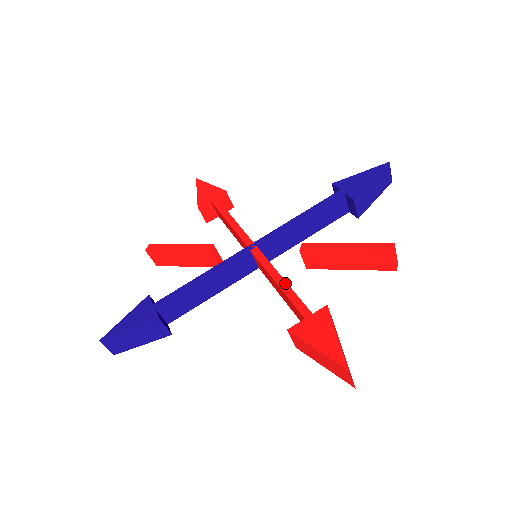
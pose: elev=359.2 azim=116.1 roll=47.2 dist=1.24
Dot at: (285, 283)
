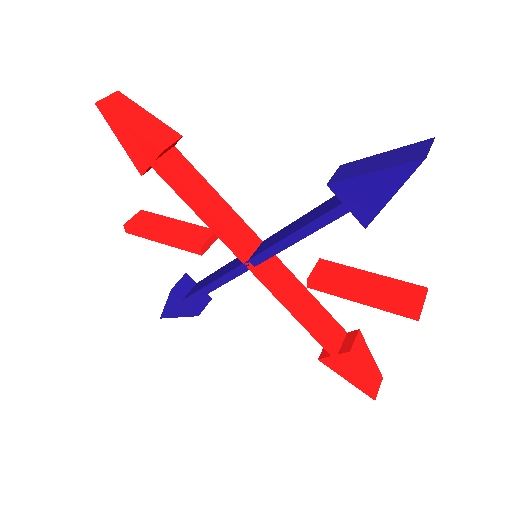
Dot at: (303, 320)
